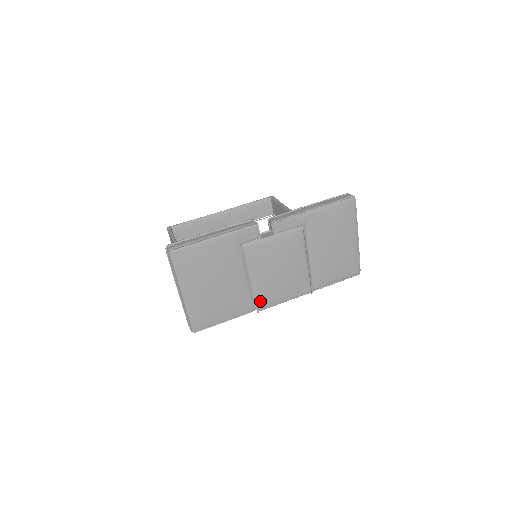
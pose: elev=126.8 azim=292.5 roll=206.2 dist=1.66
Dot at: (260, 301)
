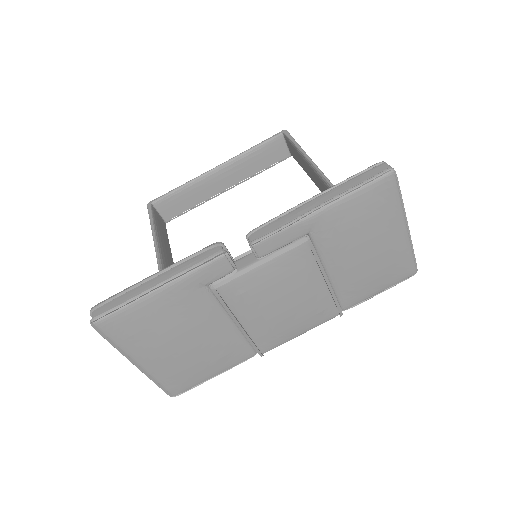
Dot at: (261, 343)
